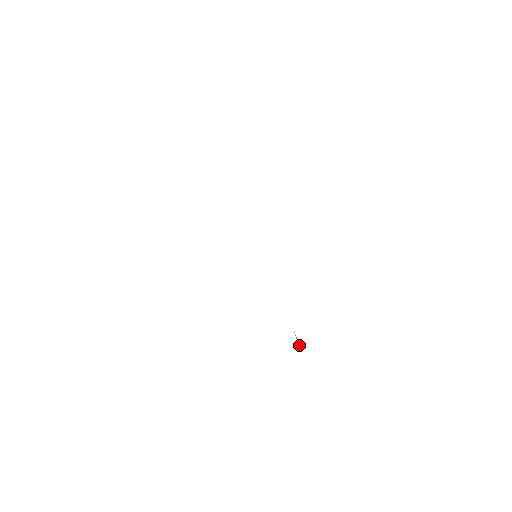
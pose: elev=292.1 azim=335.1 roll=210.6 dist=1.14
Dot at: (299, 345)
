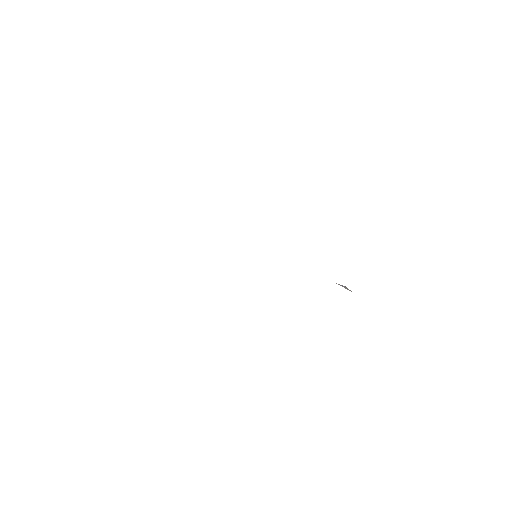
Dot at: (346, 288)
